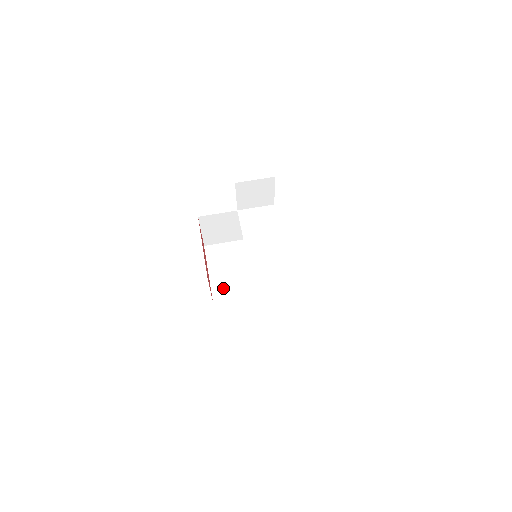
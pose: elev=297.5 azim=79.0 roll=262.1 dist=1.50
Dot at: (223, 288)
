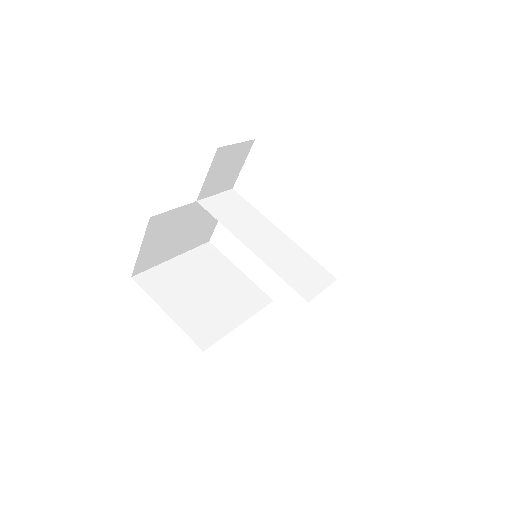
Dot at: (201, 326)
